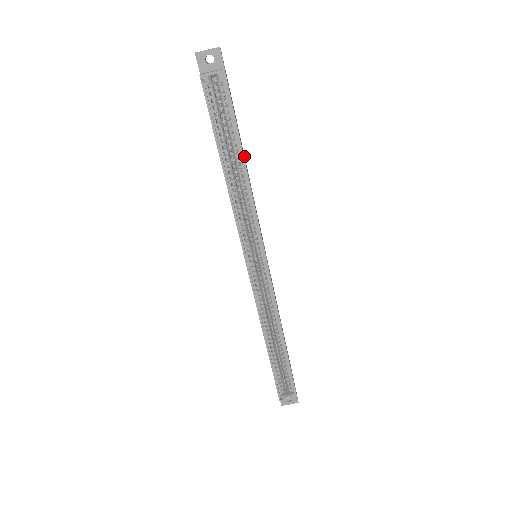
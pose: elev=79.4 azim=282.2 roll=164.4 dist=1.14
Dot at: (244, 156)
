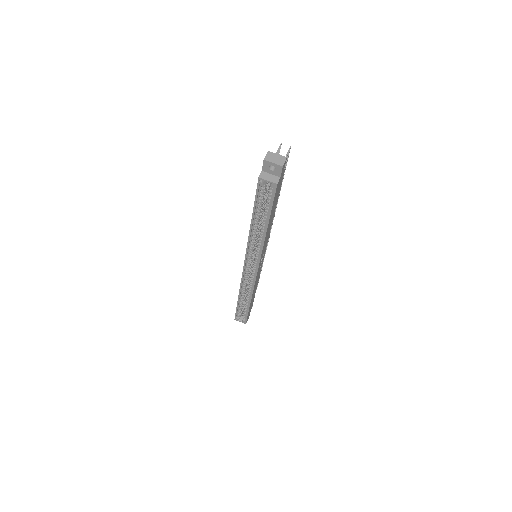
Dot at: (273, 213)
